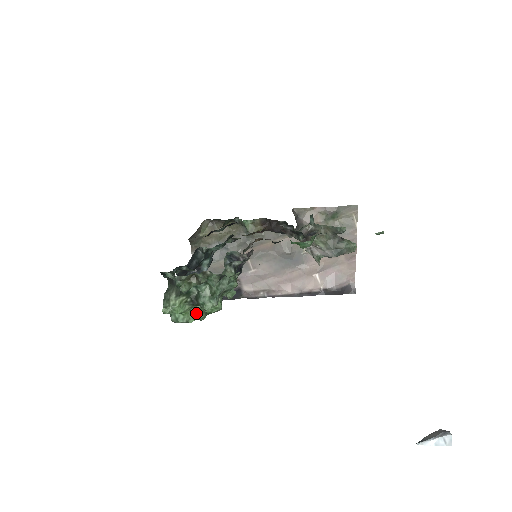
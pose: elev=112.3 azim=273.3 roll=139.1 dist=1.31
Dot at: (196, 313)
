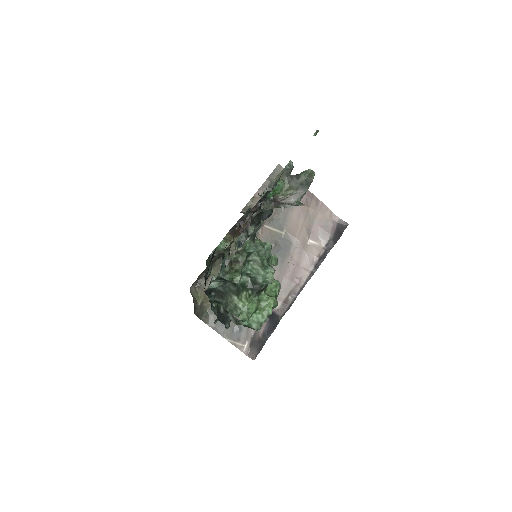
Dot at: (267, 301)
